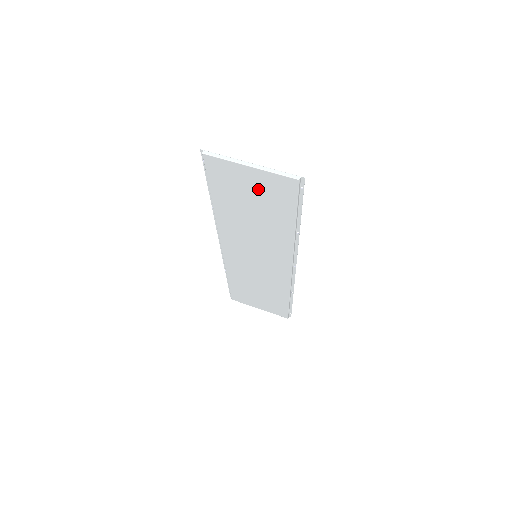
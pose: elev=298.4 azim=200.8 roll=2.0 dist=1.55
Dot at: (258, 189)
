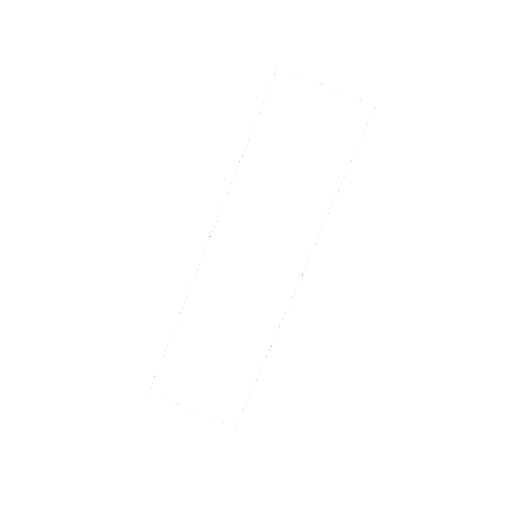
Dot at: (320, 121)
